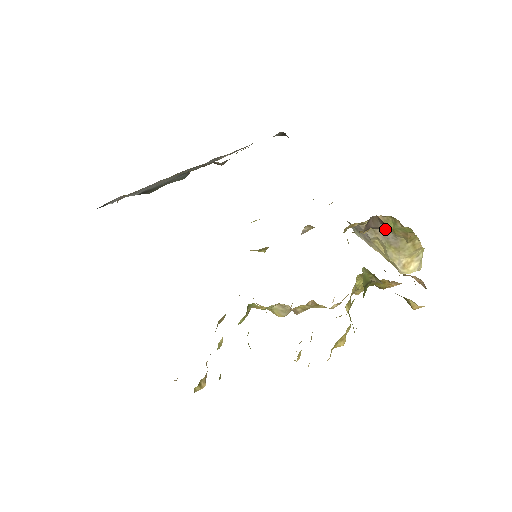
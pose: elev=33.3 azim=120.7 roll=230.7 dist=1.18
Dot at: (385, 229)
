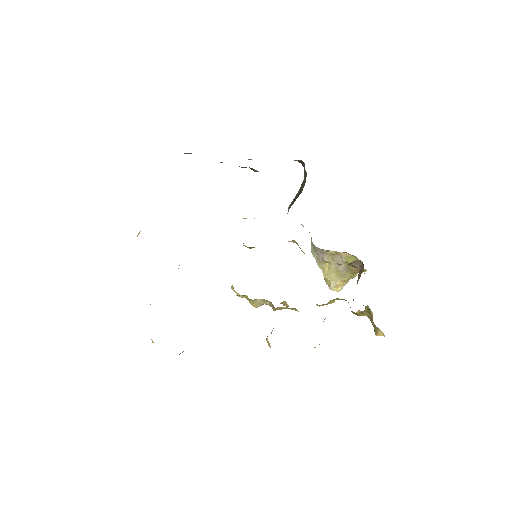
Dot at: (342, 261)
